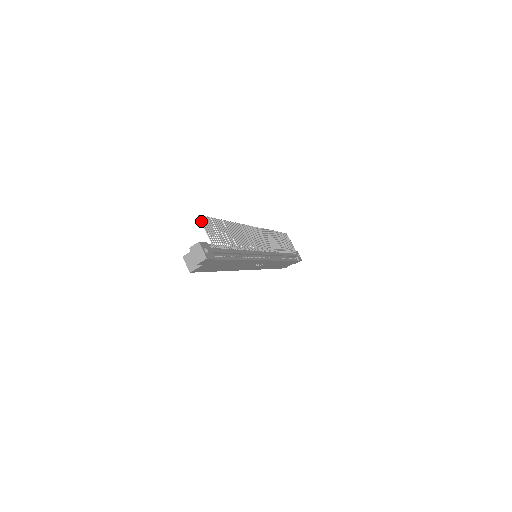
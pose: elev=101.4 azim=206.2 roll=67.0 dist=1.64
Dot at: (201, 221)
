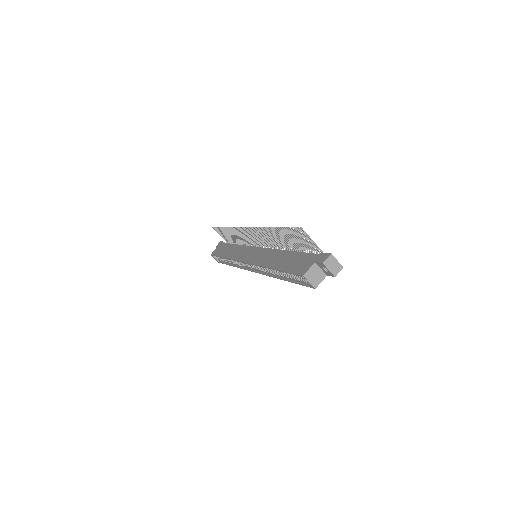
Dot at: (305, 233)
